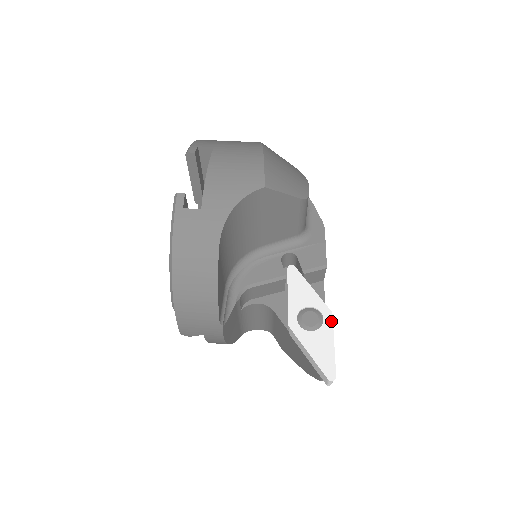
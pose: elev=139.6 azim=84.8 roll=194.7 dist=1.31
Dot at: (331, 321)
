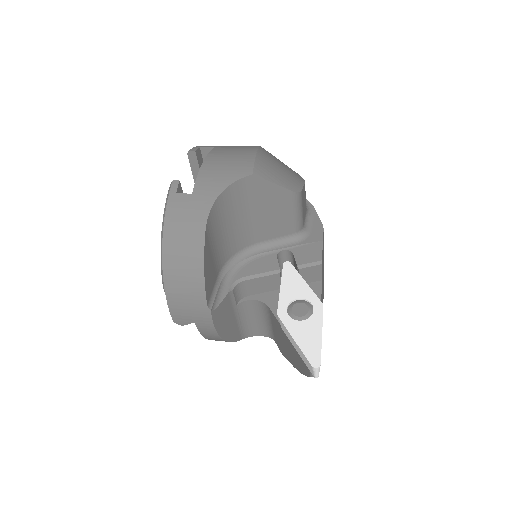
Dot at: (321, 312)
